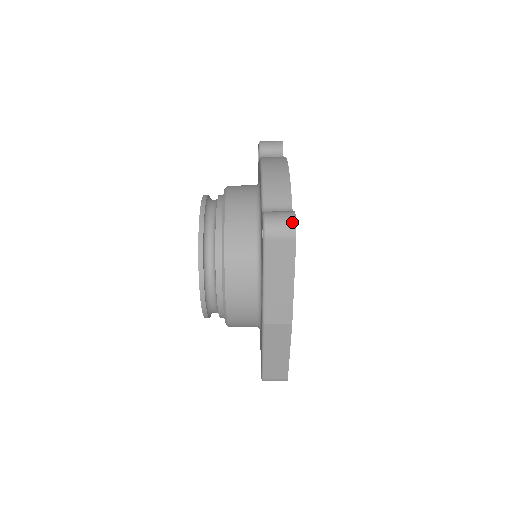
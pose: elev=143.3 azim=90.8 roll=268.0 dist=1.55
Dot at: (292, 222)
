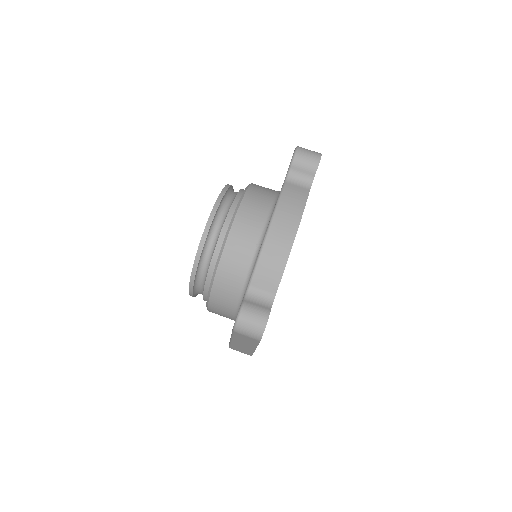
Dot at: (260, 331)
